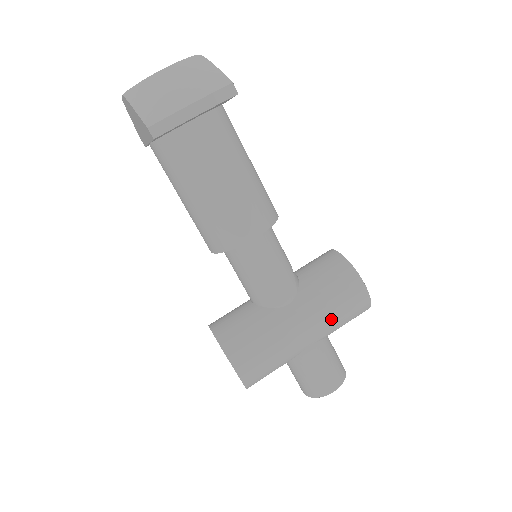
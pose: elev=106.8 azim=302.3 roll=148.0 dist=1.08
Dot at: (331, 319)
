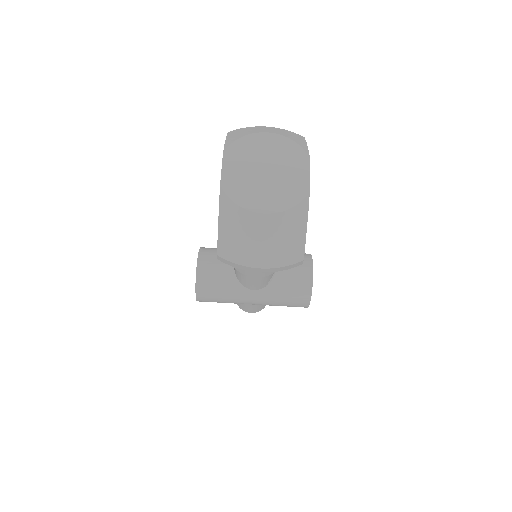
Dot at: (274, 305)
